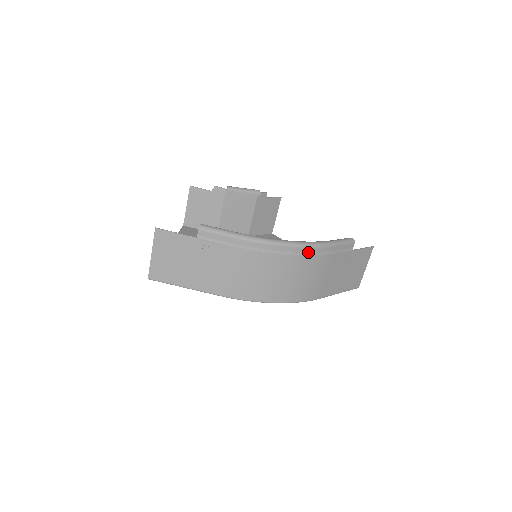
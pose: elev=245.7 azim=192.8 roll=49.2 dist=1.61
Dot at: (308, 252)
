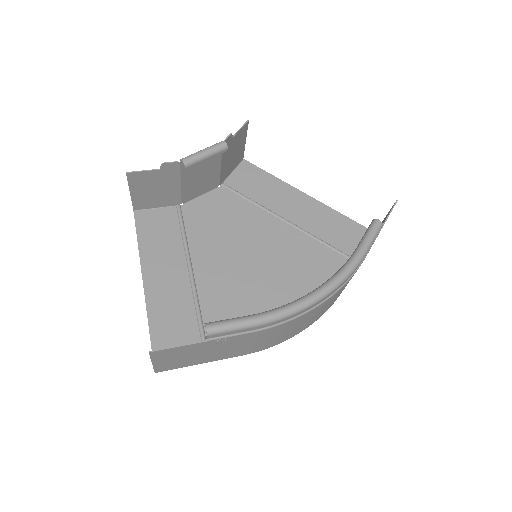
Dot at: (340, 286)
